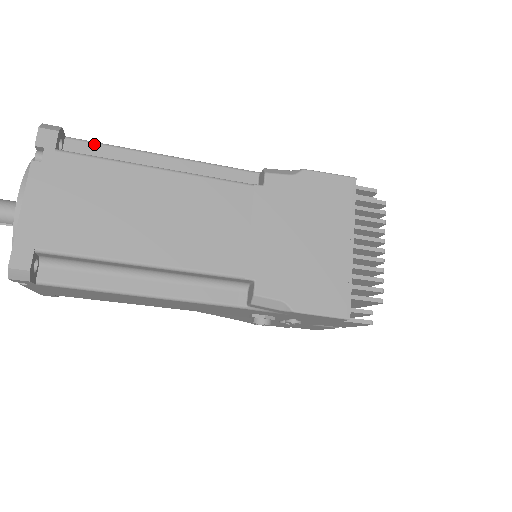
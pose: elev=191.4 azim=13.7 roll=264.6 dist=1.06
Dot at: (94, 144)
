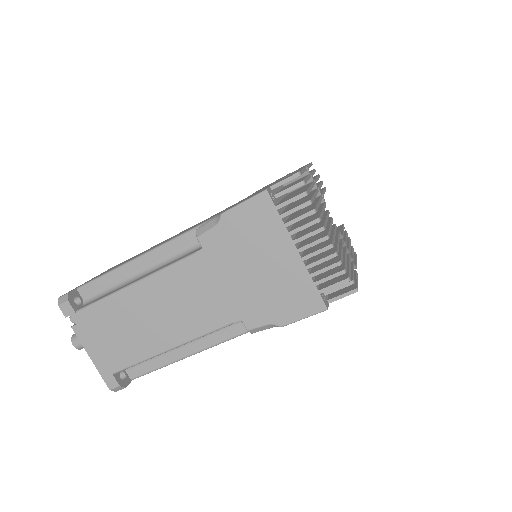
Dot at: (93, 283)
